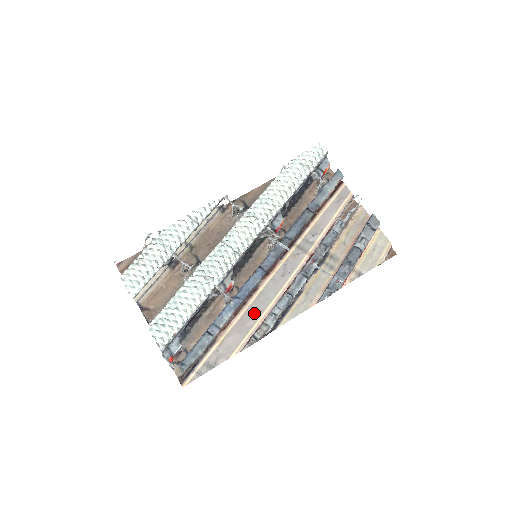
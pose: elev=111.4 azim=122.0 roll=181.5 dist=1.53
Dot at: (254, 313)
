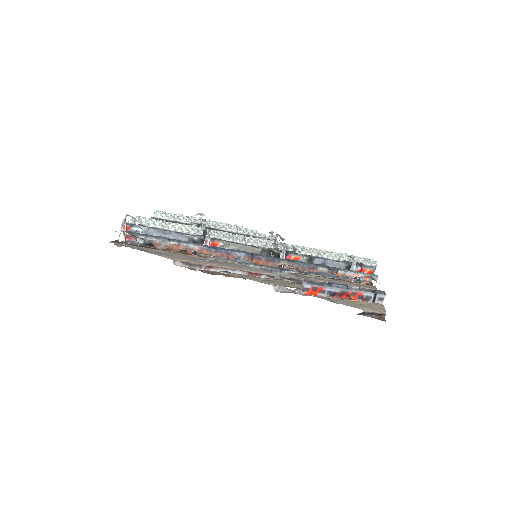
Dot at: (214, 262)
